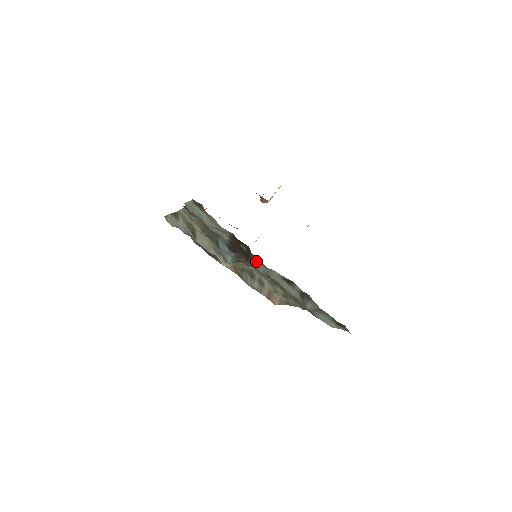
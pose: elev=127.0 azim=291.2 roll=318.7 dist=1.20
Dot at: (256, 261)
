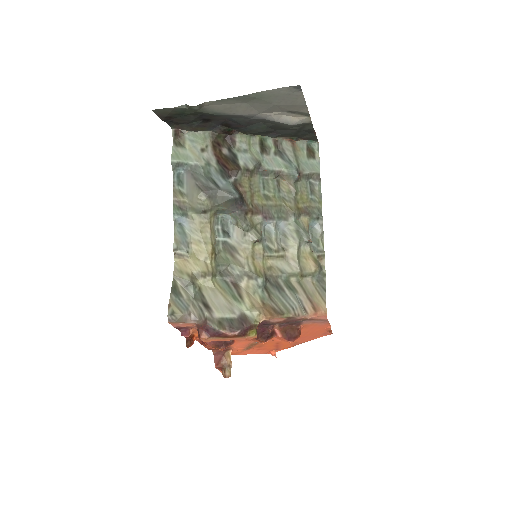
Dot at: (240, 155)
